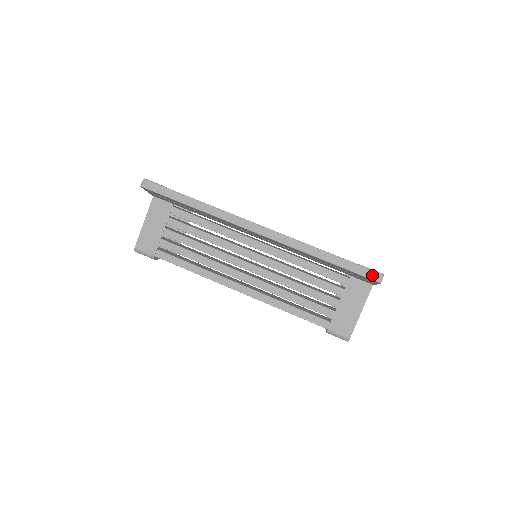
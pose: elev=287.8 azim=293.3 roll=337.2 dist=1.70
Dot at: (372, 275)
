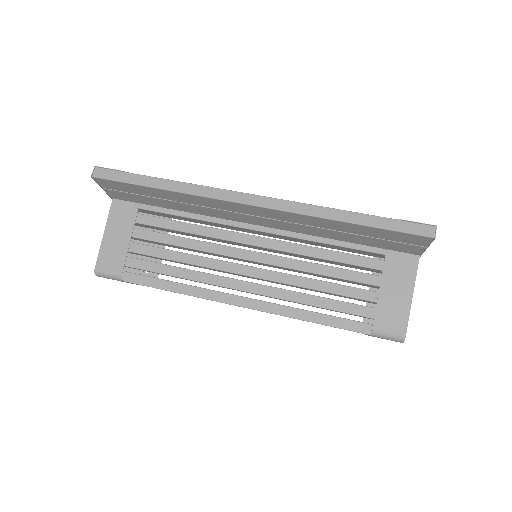
Dot at: (420, 230)
